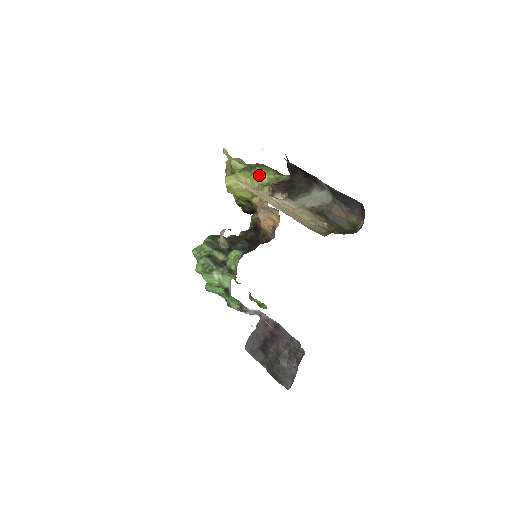
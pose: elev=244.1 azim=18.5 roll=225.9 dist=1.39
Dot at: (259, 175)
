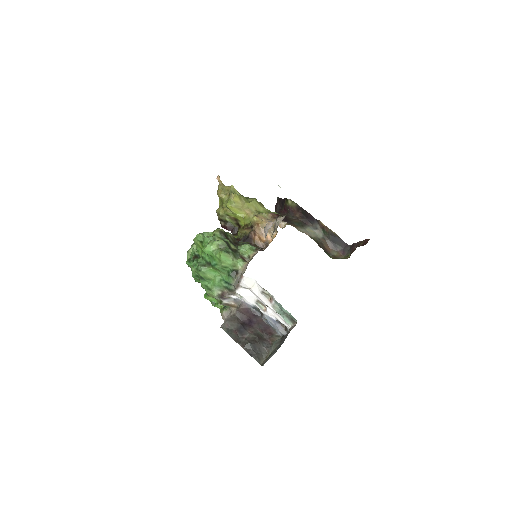
Dot at: (257, 204)
